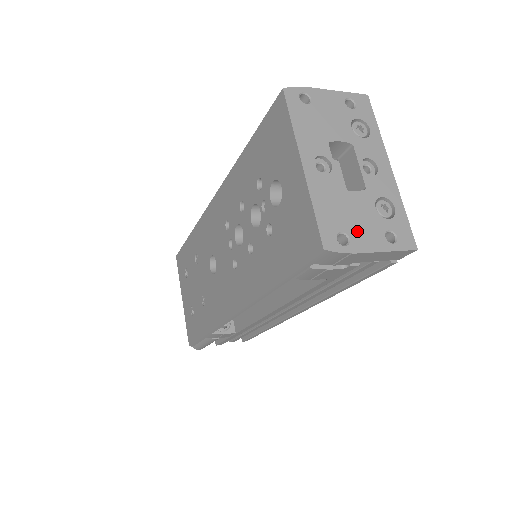
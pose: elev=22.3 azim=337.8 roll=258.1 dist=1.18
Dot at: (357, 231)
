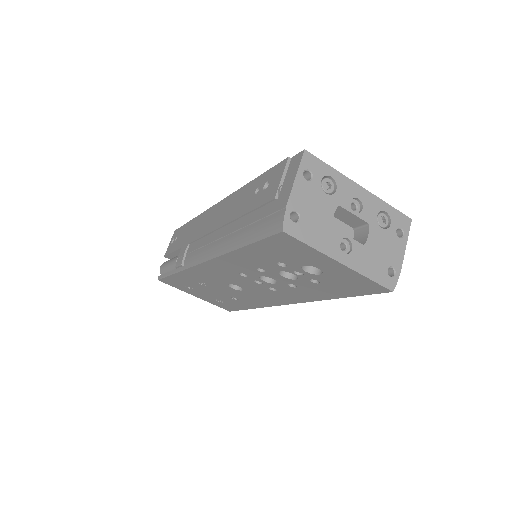
Dot at: (390, 257)
